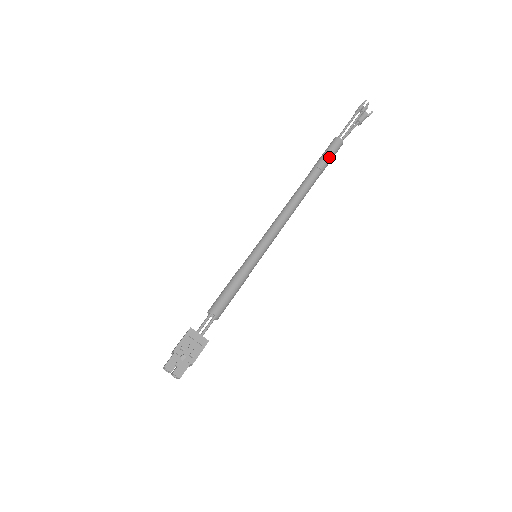
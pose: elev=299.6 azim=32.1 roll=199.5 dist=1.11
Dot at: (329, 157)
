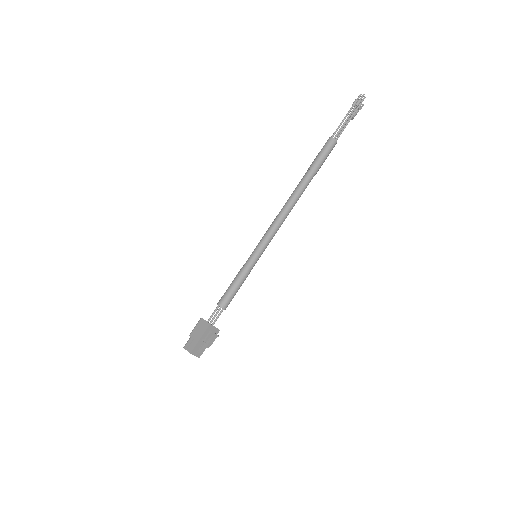
Dot at: (324, 161)
